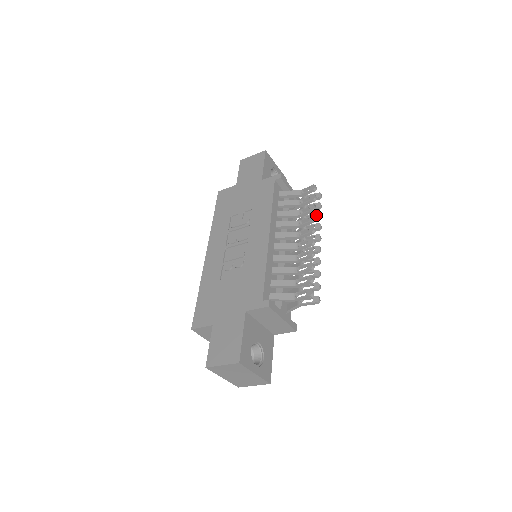
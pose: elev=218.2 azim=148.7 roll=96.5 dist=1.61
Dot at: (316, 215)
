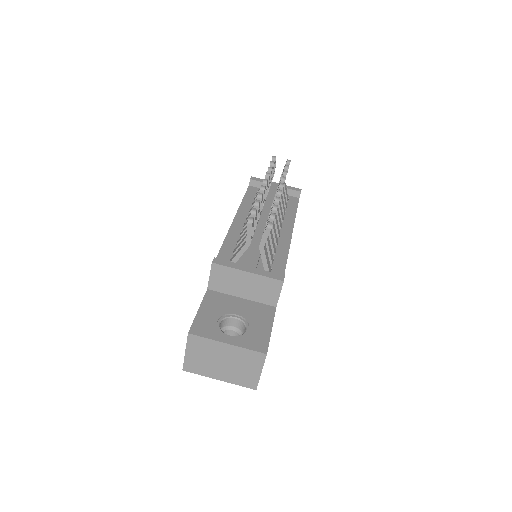
Dot at: (282, 175)
